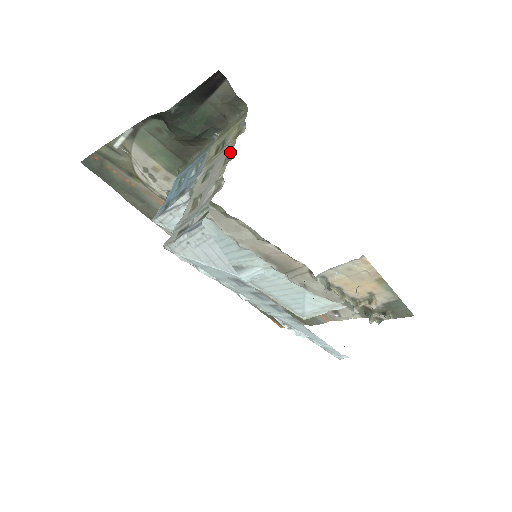
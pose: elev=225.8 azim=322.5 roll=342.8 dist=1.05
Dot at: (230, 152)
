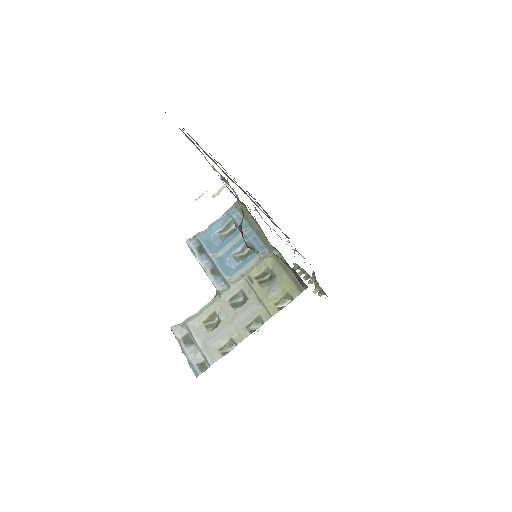
Dot at: (260, 320)
